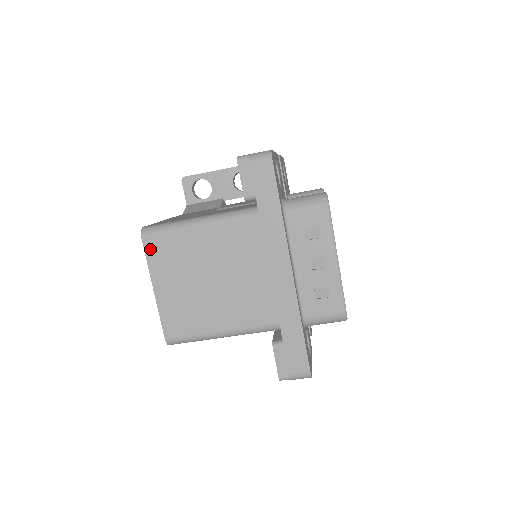
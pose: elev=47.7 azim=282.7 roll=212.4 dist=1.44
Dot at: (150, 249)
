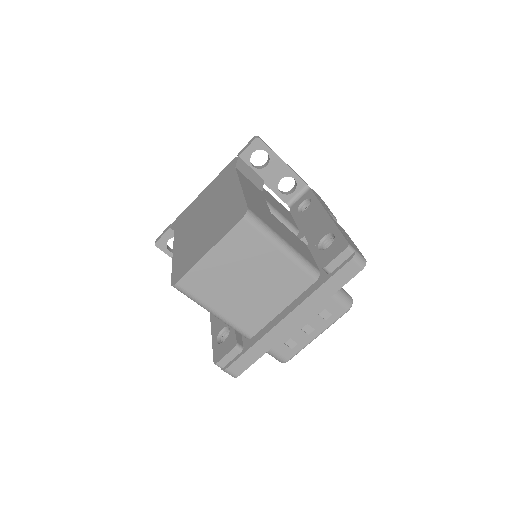
Dot at: (239, 229)
